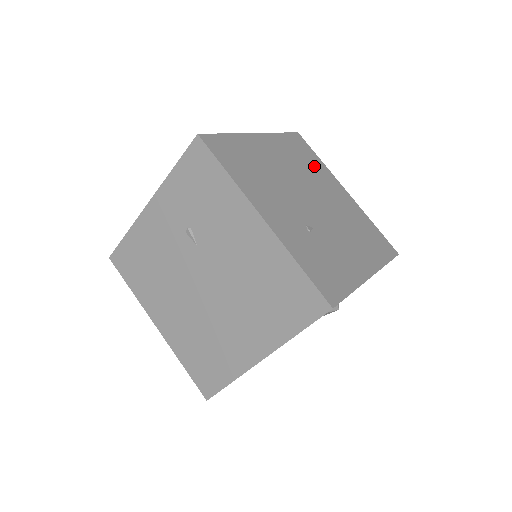
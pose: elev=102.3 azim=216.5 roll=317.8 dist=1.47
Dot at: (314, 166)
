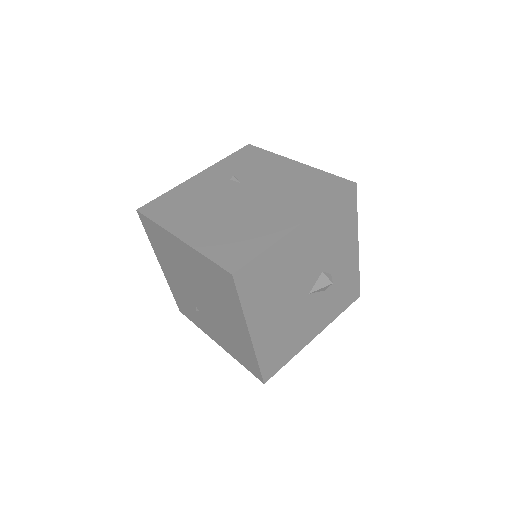
Dot at: occluded
